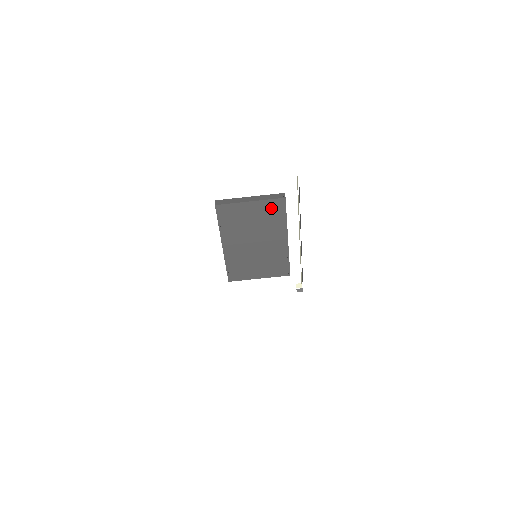
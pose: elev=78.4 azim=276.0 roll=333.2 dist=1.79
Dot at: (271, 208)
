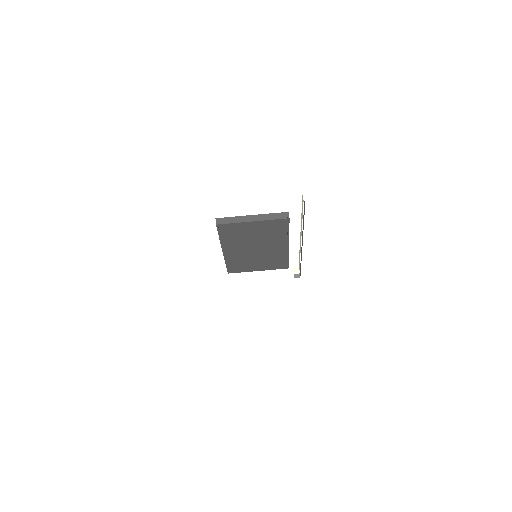
Dot at: (274, 225)
